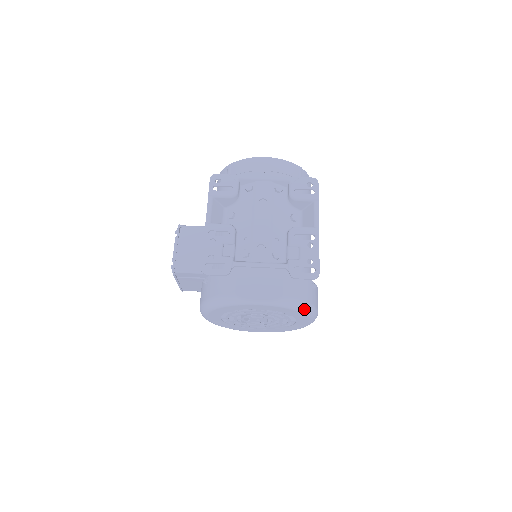
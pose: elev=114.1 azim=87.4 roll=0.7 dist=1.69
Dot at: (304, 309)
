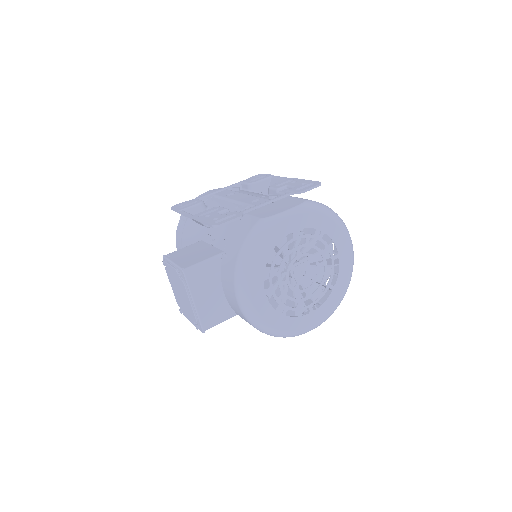
Dot at: (334, 214)
